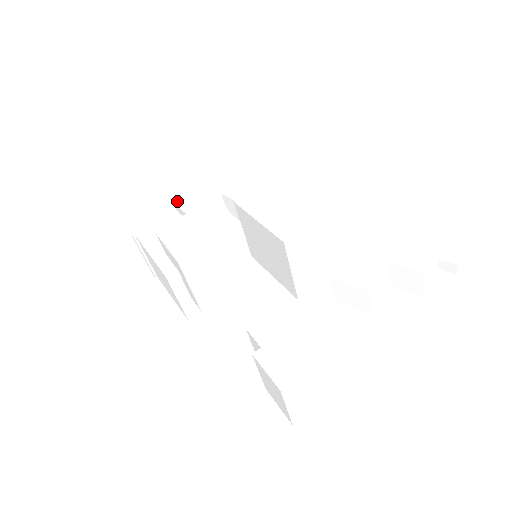
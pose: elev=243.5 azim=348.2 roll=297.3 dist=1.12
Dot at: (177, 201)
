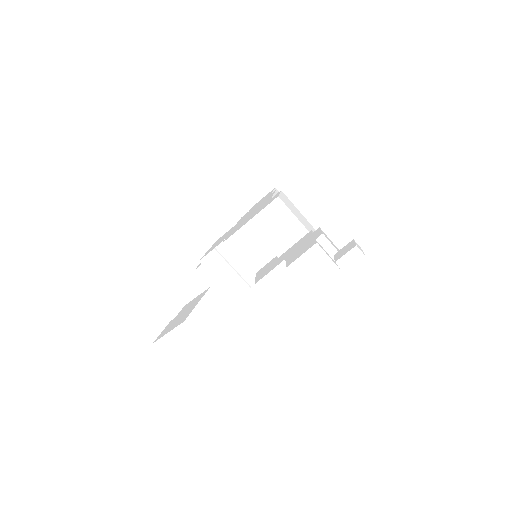
Dot at: (243, 216)
